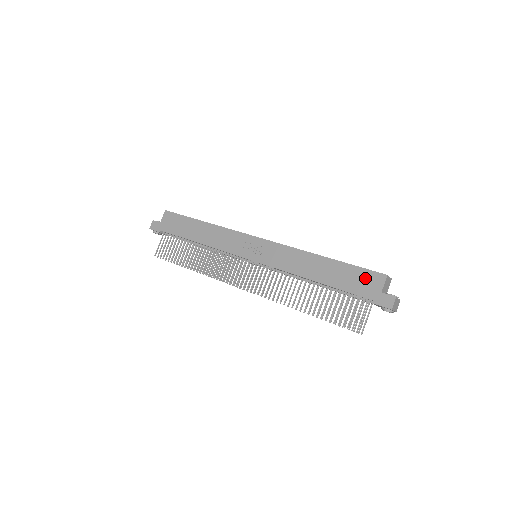
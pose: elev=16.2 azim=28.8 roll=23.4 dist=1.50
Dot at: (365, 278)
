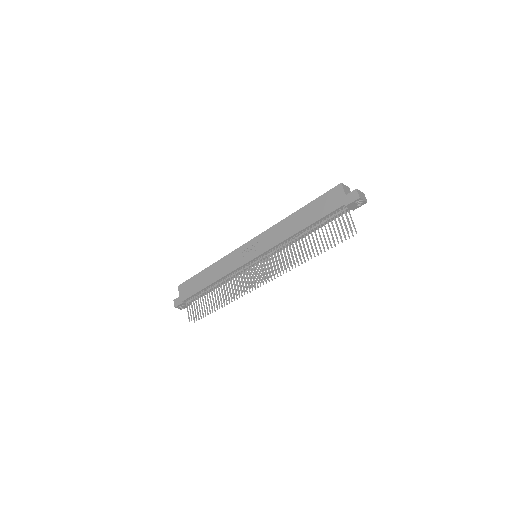
Dot at: (330, 197)
